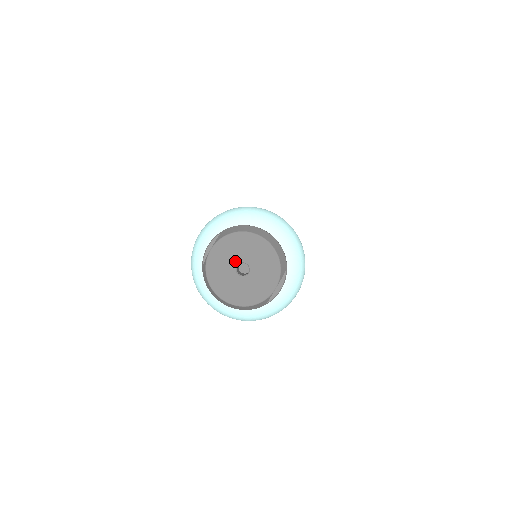
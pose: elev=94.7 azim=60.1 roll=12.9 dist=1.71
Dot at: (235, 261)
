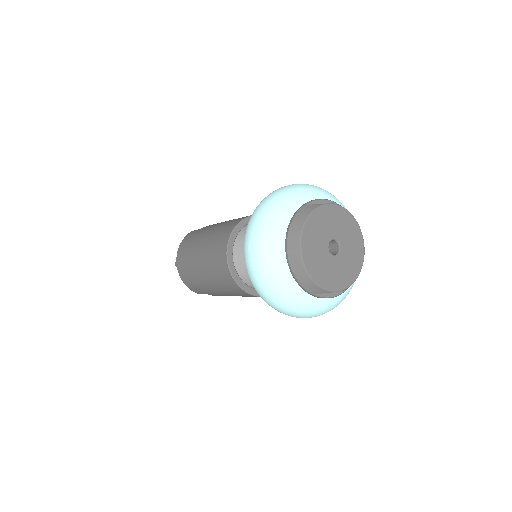
Dot at: (336, 235)
